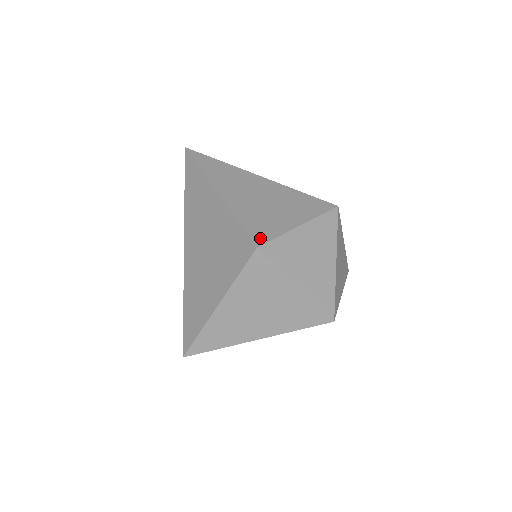
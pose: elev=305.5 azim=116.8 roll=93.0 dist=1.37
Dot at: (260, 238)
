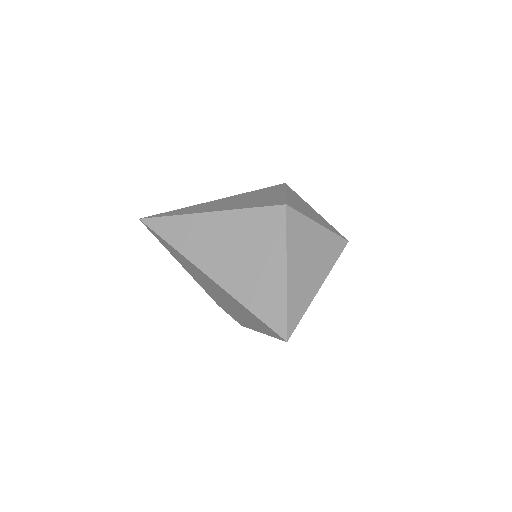
Dot at: (279, 203)
